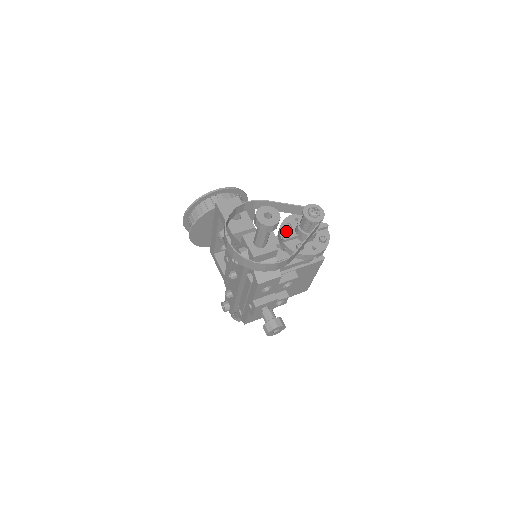
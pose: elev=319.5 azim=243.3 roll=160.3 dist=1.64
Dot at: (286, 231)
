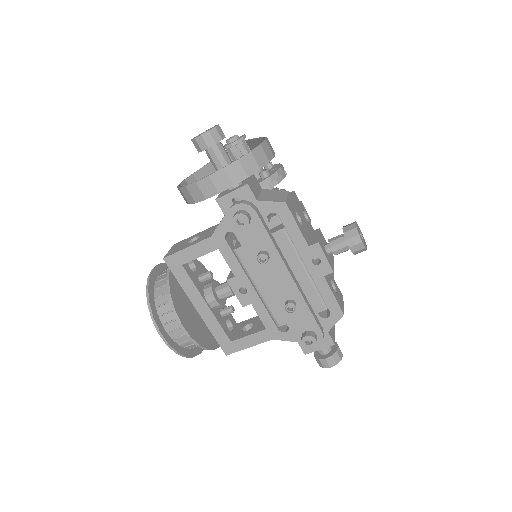
Dot at: occluded
